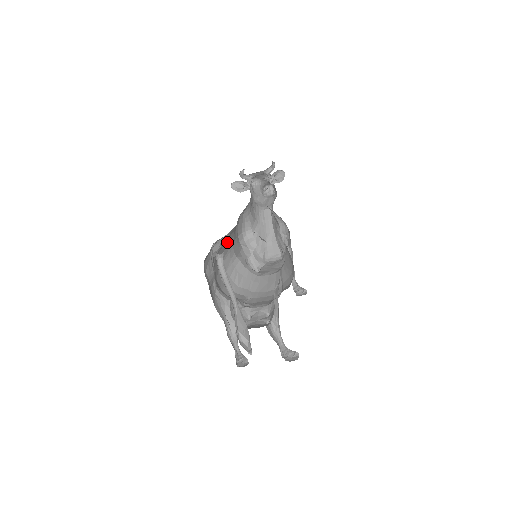
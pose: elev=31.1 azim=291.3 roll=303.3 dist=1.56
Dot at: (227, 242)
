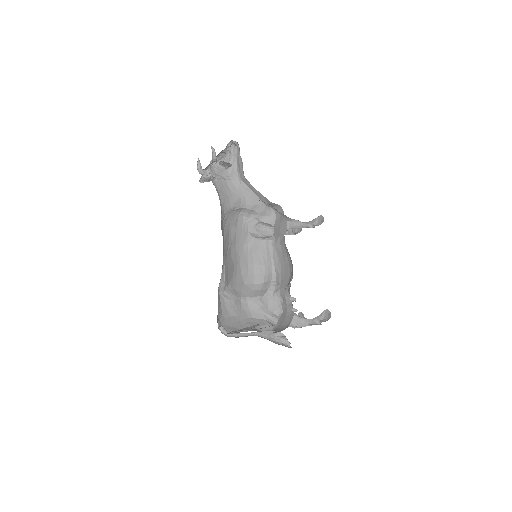
Dot at: (229, 258)
